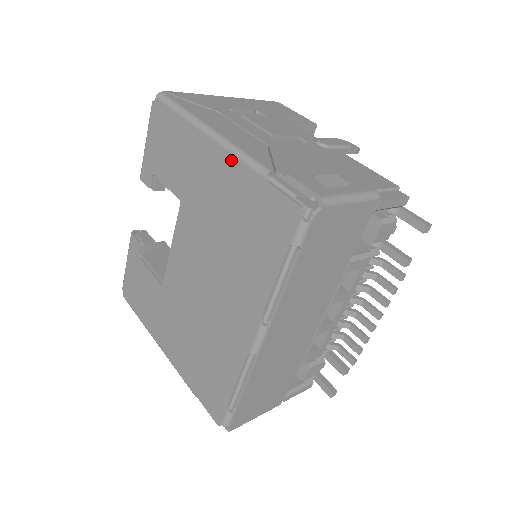
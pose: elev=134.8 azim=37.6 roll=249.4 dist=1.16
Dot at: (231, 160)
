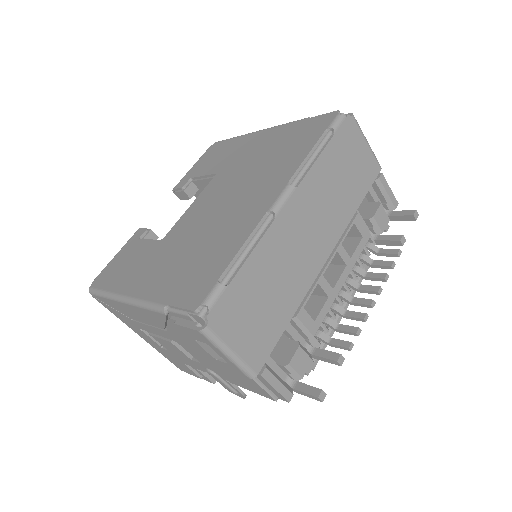
Dot at: (278, 128)
